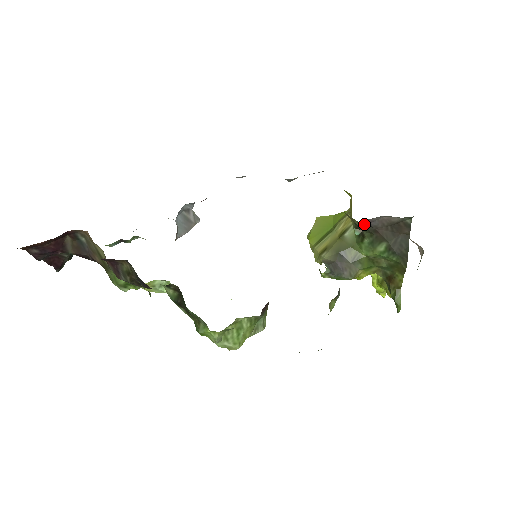
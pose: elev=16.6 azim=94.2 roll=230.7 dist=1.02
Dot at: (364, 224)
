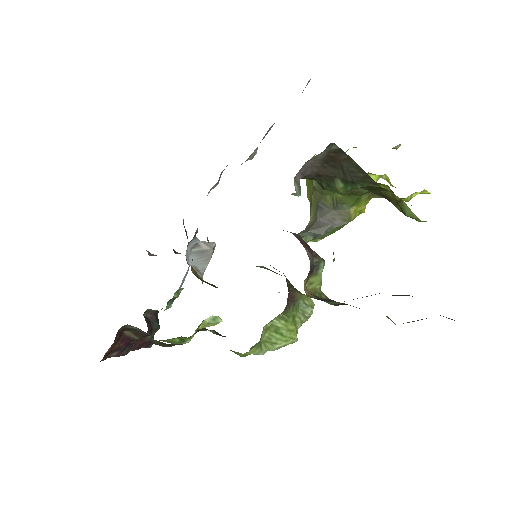
Dot at: (303, 177)
